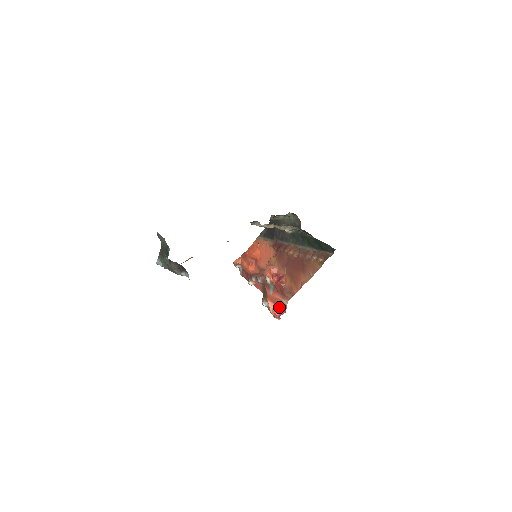
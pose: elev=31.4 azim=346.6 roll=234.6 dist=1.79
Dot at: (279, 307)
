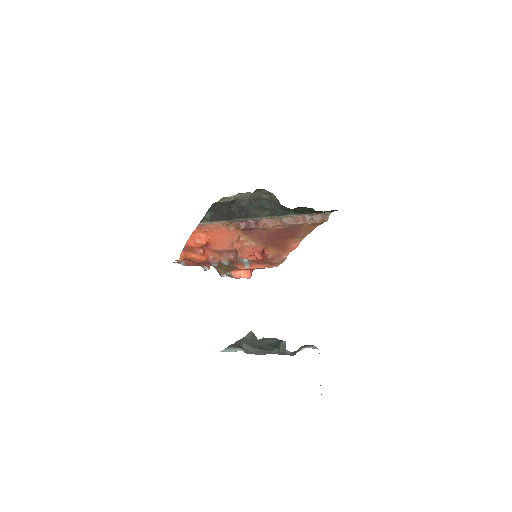
Dot at: (245, 270)
